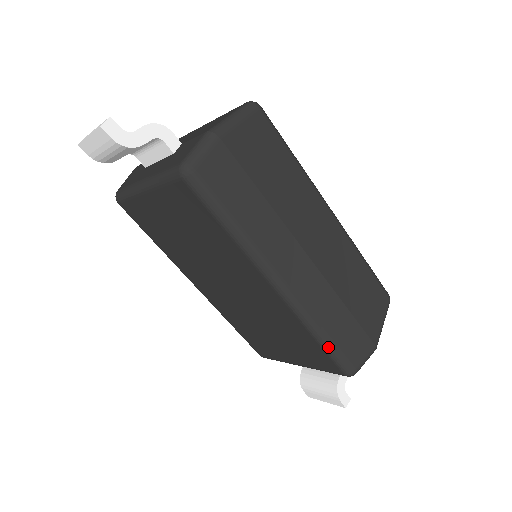
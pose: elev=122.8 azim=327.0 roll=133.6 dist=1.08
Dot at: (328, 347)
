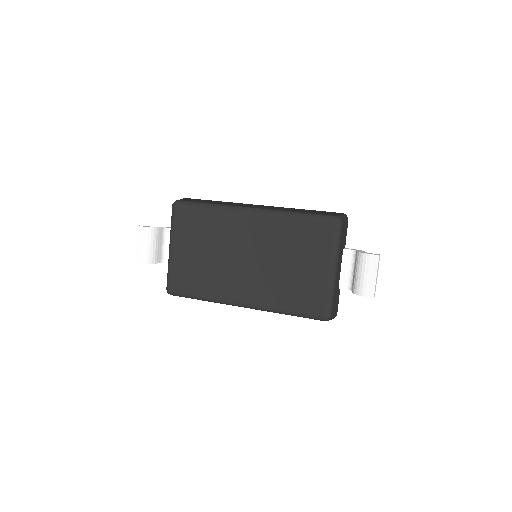
Dot at: (306, 215)
